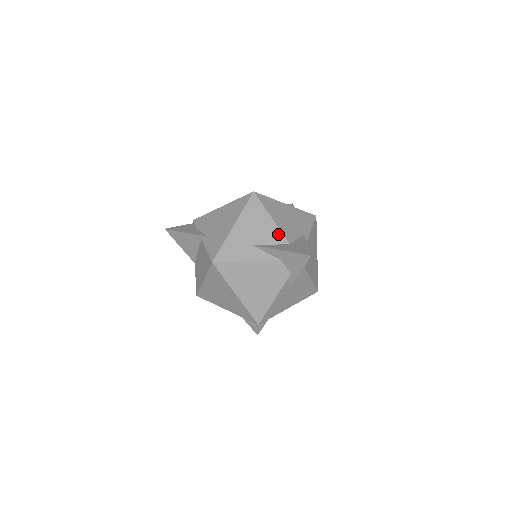
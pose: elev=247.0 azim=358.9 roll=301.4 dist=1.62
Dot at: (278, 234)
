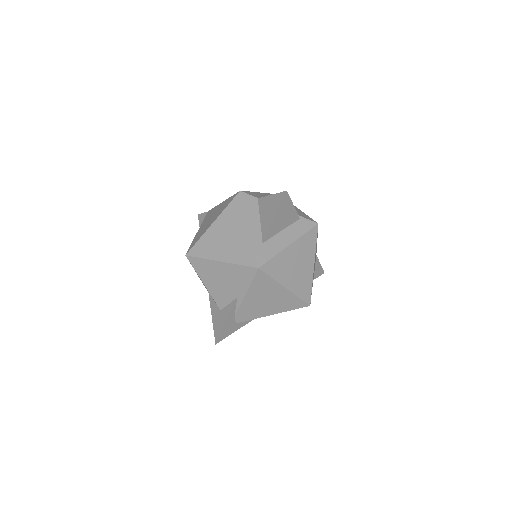
Dot at: occluded
